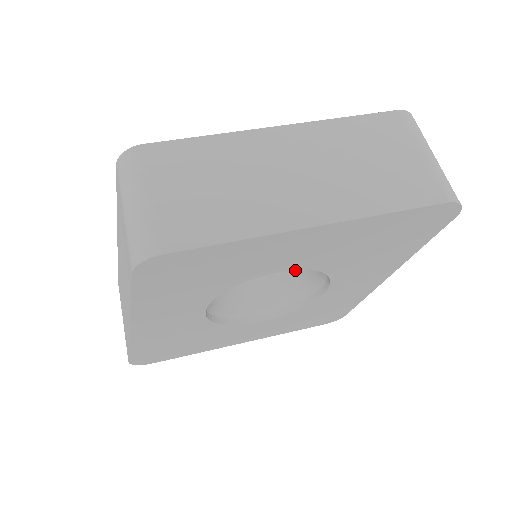
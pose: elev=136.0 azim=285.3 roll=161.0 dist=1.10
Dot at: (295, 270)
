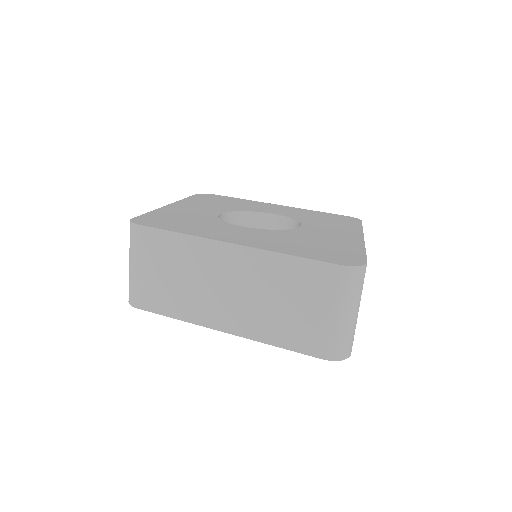
Dot at: occluded
